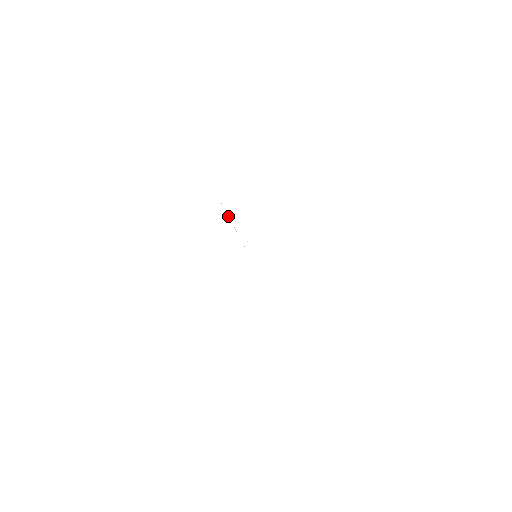
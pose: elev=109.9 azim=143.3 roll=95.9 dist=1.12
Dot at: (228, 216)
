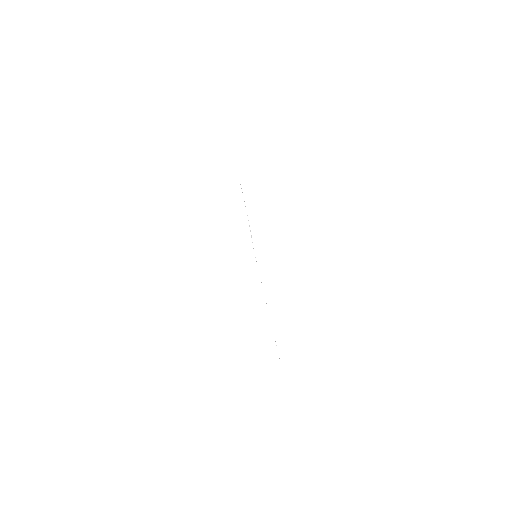
Dot at: occluded
